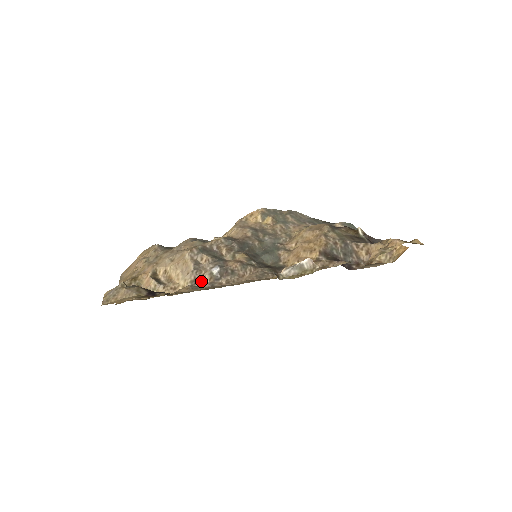
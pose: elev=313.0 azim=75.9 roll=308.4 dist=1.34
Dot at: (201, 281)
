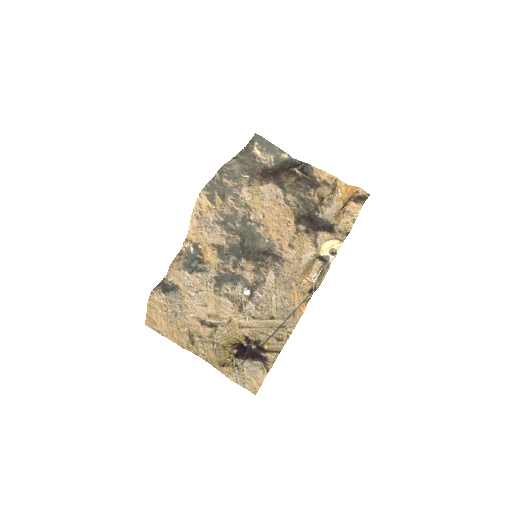
Dot at: (244, 305)
